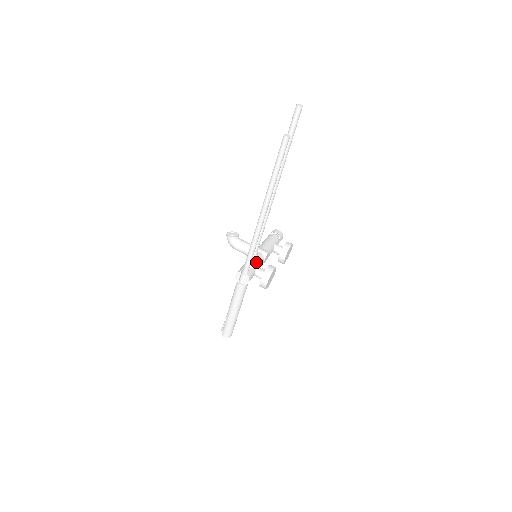
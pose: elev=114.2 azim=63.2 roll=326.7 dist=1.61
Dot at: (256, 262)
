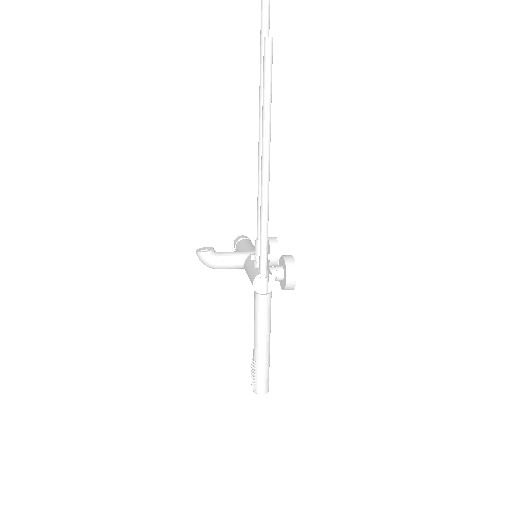
Dot at: (268, 257)
